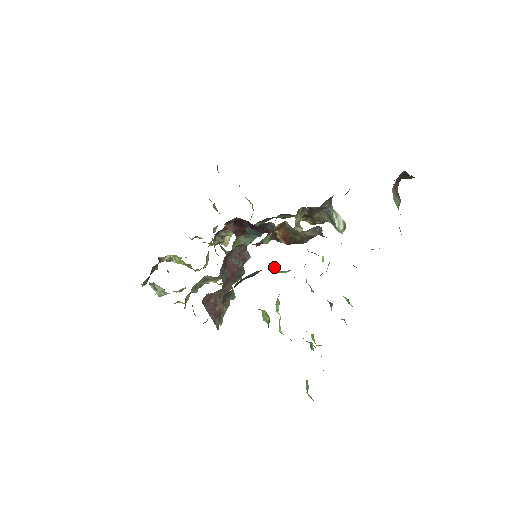
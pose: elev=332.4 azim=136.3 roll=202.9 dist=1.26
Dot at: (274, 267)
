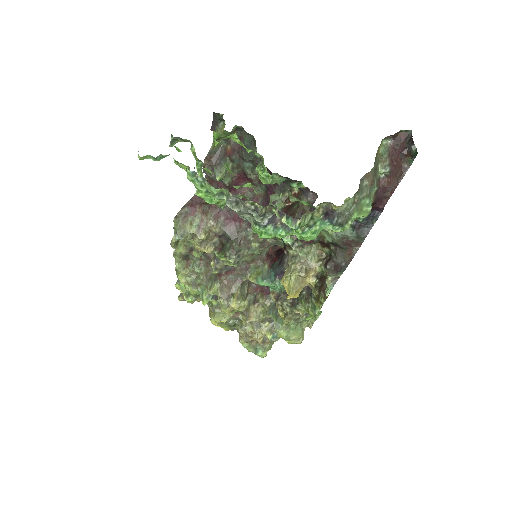
Dot at: occluded
